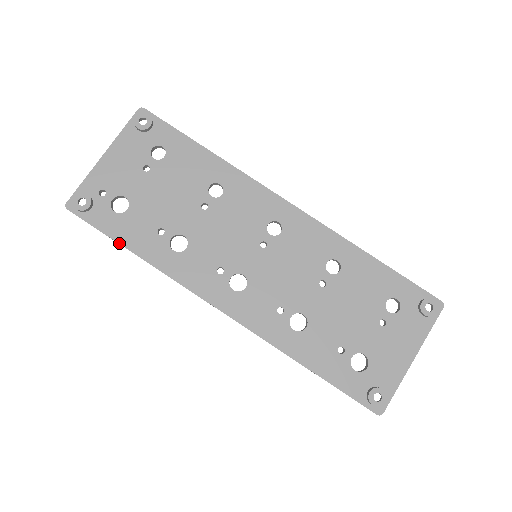
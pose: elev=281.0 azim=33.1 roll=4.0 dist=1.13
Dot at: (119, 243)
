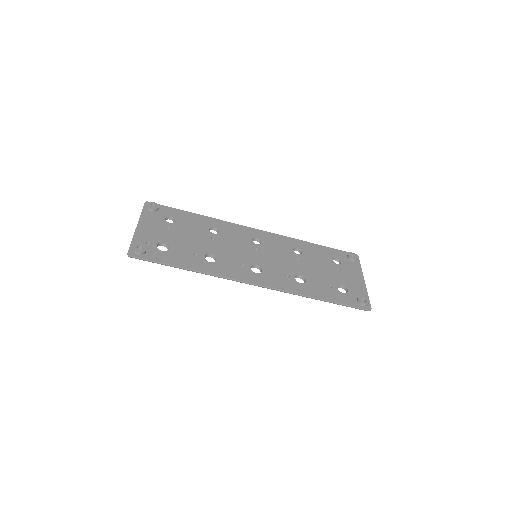
Dot at: (175, 265)
